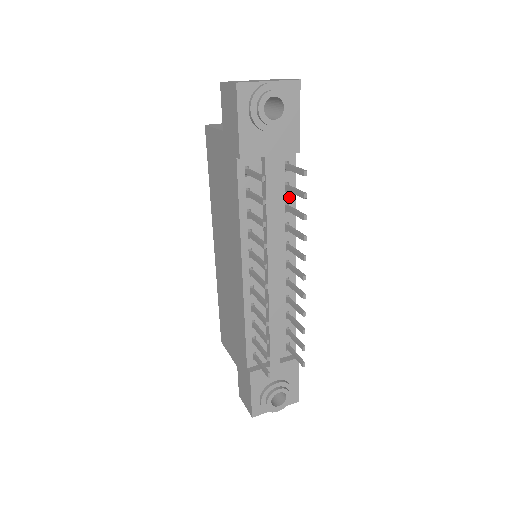
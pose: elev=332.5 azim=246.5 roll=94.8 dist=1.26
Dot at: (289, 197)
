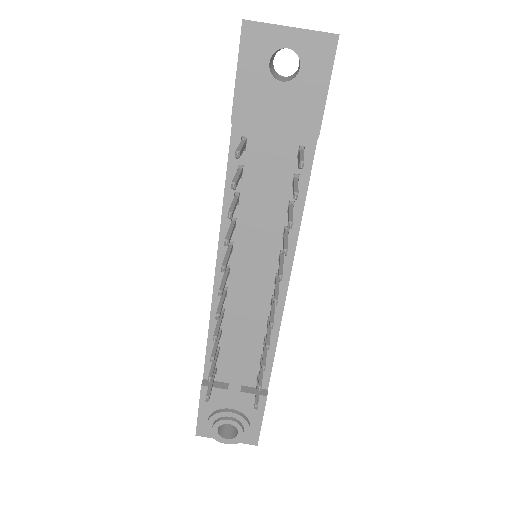
Dot at: occluded
